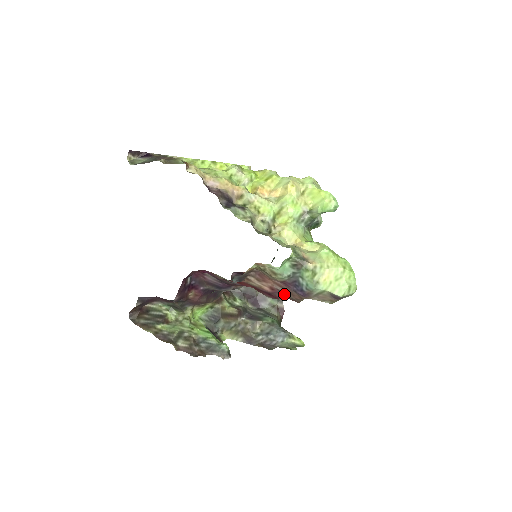
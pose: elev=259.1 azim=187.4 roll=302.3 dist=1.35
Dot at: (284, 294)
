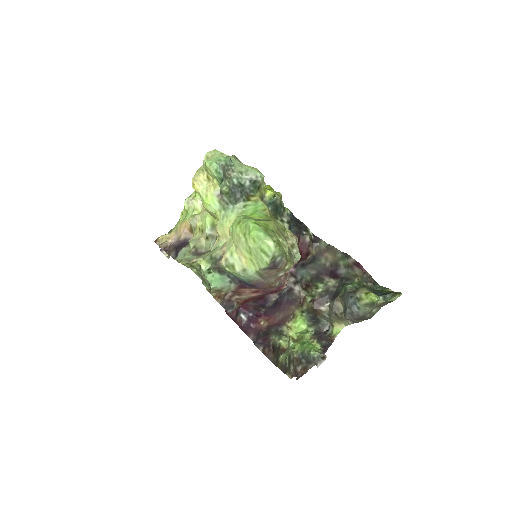
Dot at: occluded
